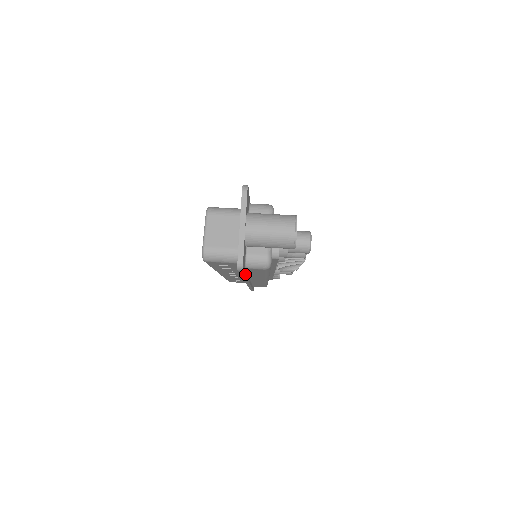
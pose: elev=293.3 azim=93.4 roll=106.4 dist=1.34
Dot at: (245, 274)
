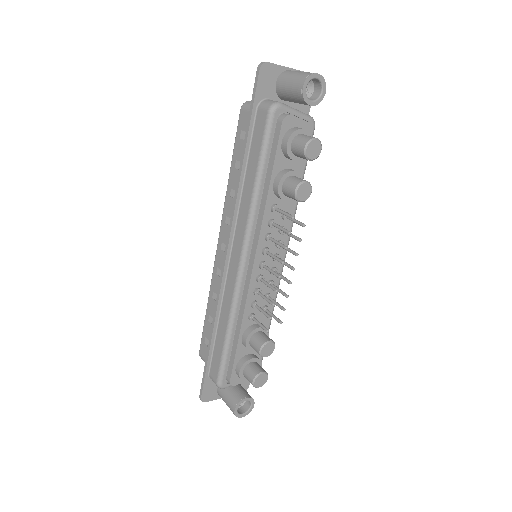
Dot at: (251, 121)
